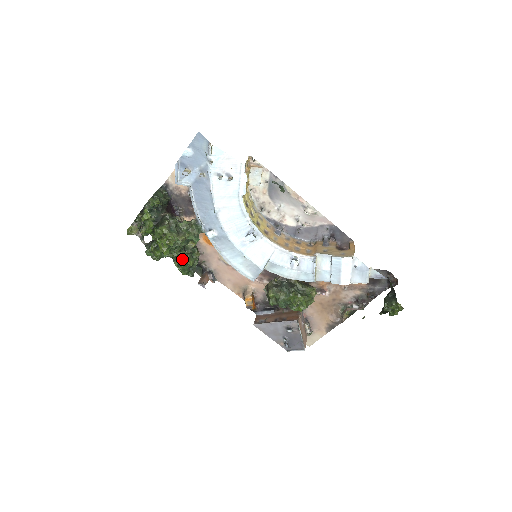
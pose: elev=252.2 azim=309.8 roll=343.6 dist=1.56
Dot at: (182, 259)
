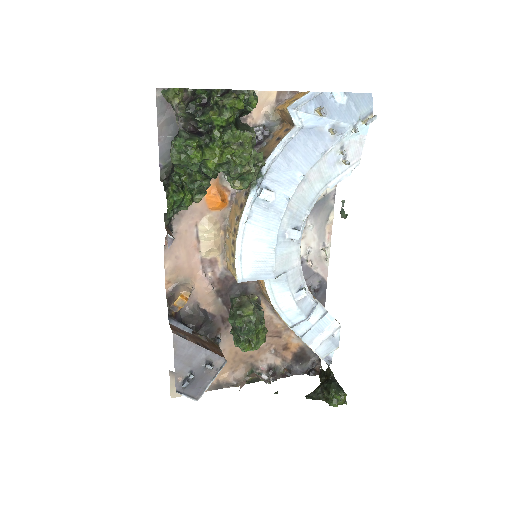
Dot at: (187, 188)
